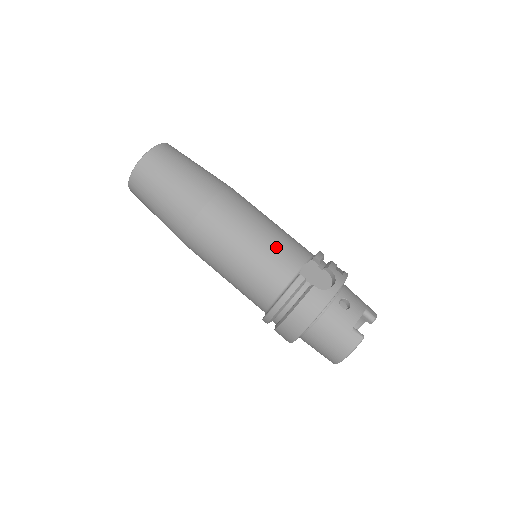
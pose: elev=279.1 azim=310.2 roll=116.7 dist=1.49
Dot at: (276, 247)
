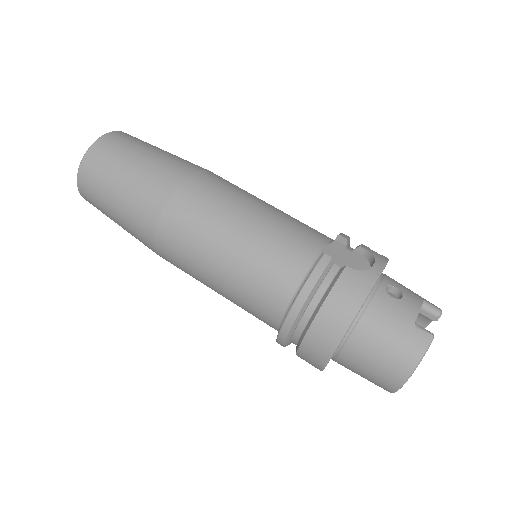
Dot at: (283, 227)
